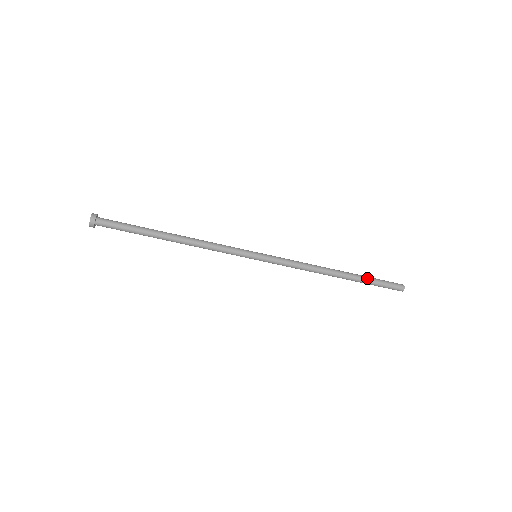
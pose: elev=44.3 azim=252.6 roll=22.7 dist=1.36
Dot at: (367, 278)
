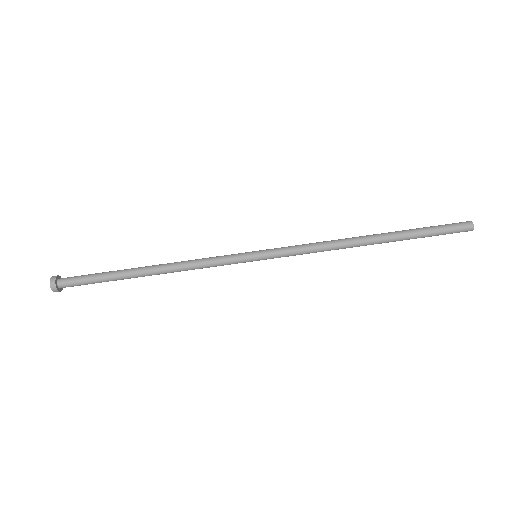
Dot at: (414, 232)
